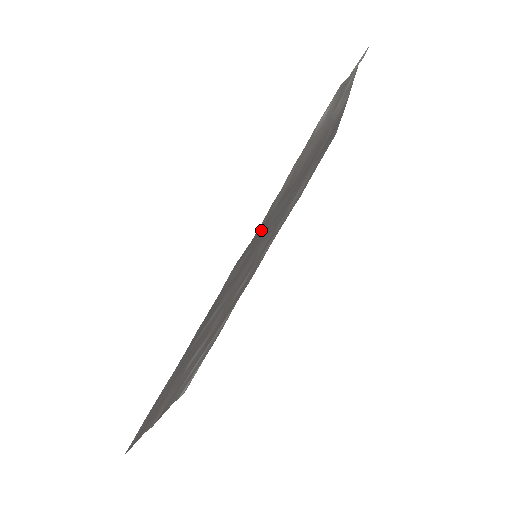
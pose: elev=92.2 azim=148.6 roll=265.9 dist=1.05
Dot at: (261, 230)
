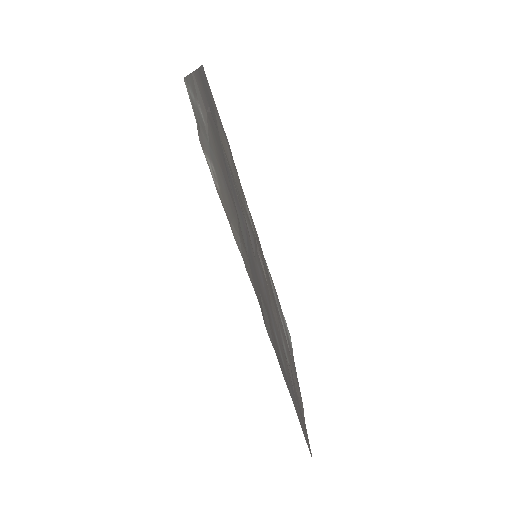
Dot at: (254, 279)
